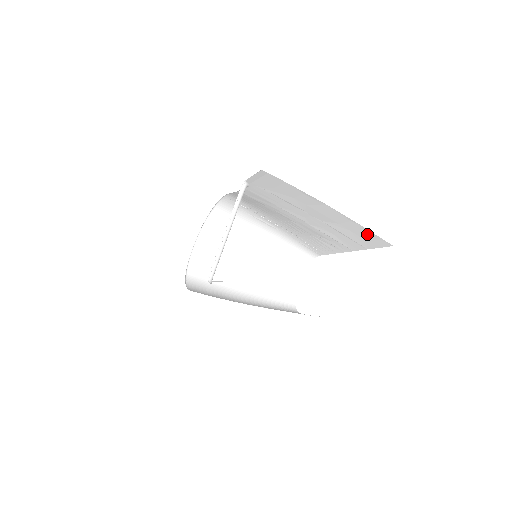
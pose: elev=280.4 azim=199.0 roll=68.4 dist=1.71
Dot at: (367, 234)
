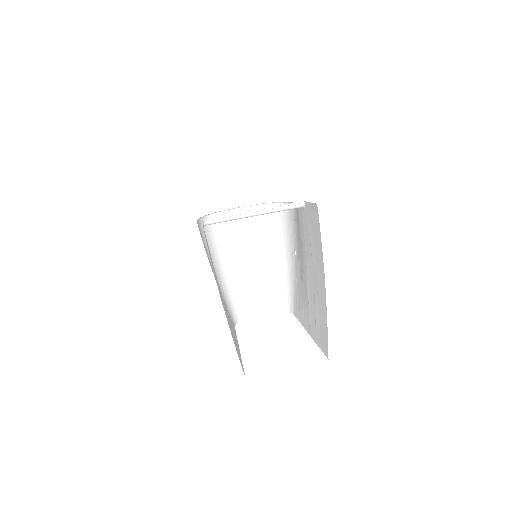
Dot at: (325, 331)
